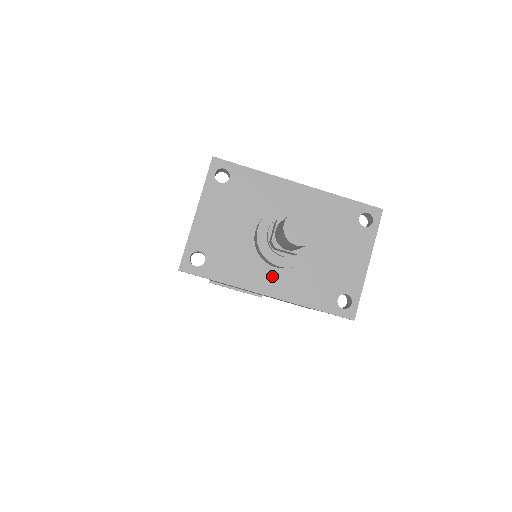
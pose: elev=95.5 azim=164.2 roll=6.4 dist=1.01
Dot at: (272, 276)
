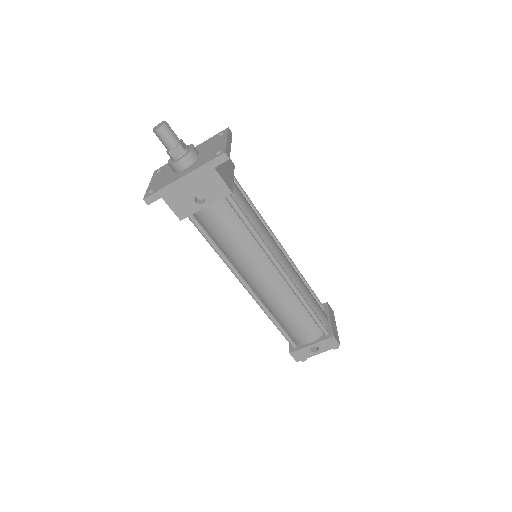
Dot at: (183, 172)
